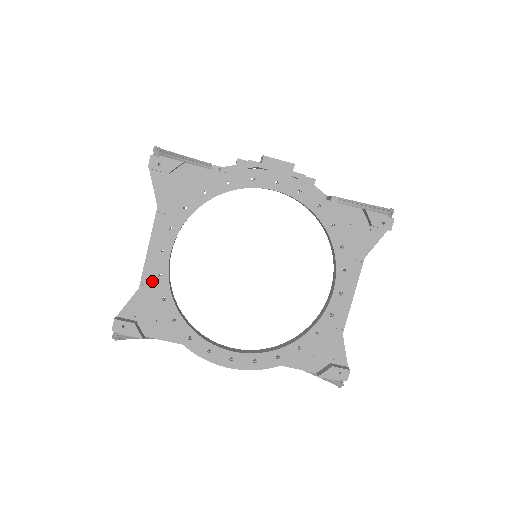
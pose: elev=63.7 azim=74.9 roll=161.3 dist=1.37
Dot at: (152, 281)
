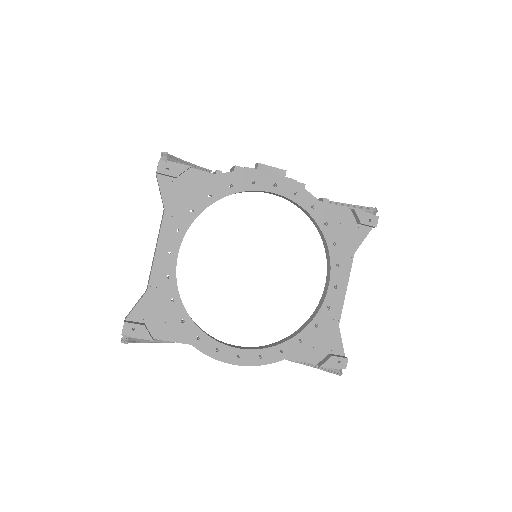
Dot at: (160, 283)
